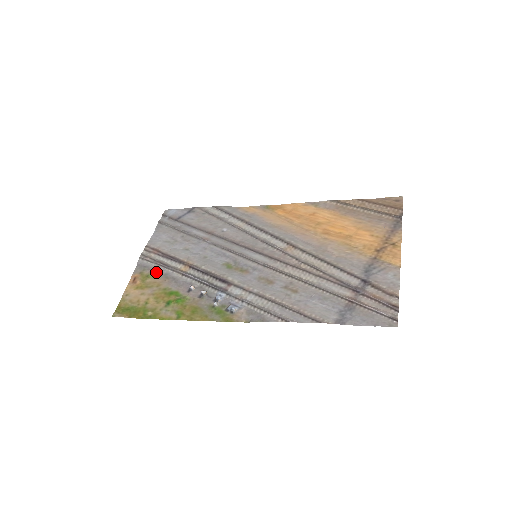
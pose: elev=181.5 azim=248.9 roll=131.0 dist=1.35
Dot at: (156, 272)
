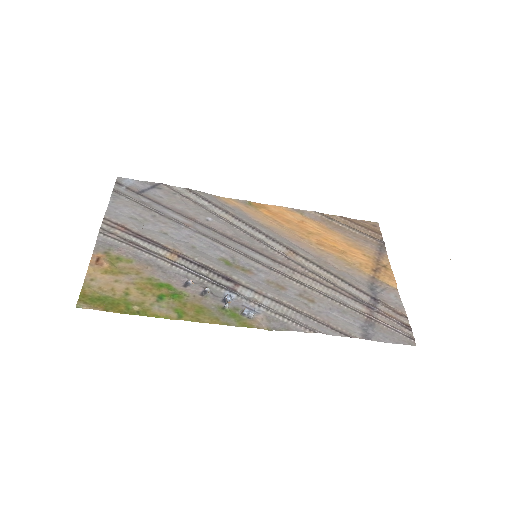
Dot at: (131, 255)
